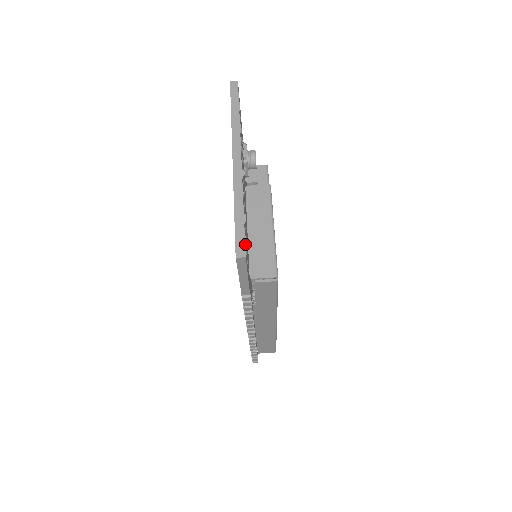
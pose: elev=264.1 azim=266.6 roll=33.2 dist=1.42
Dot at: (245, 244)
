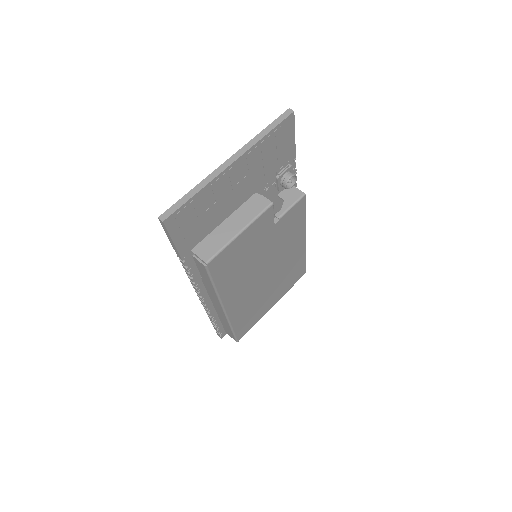
Dot at: (175, 215)
